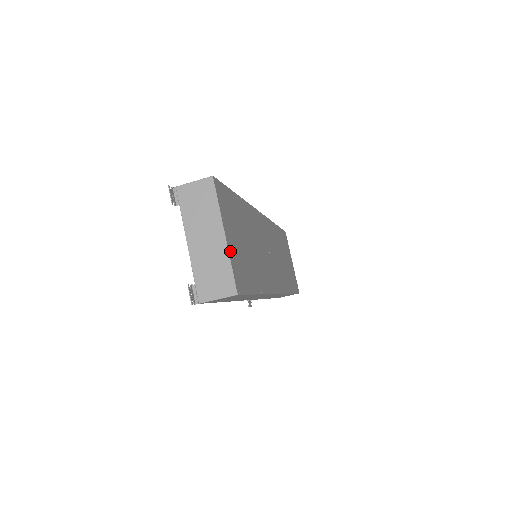
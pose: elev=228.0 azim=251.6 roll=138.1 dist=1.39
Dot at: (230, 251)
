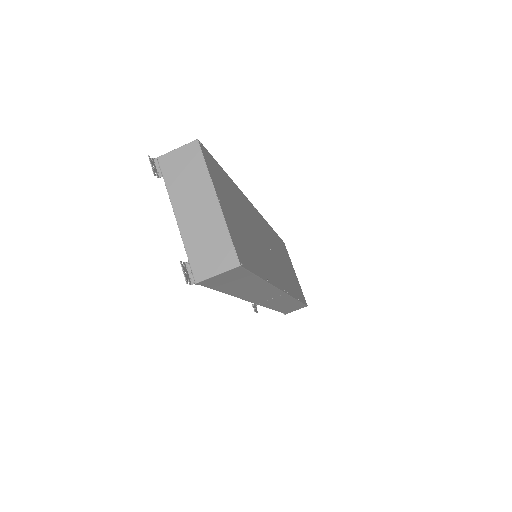
Dot at: (226, 219)
